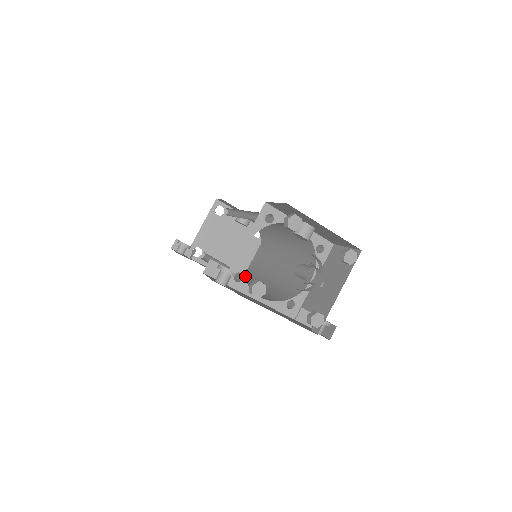
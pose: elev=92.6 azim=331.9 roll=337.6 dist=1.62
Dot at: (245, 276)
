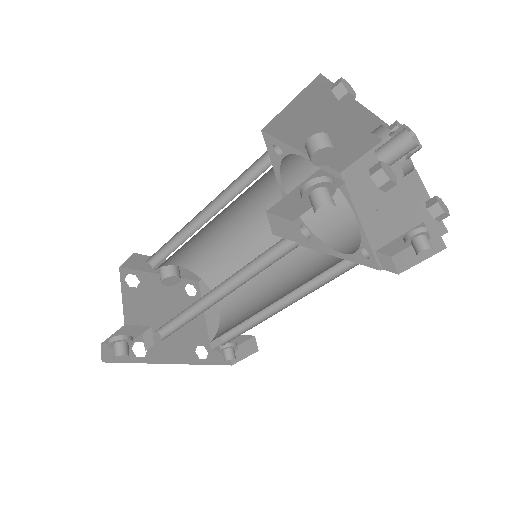
Dot at: (233, 326)
